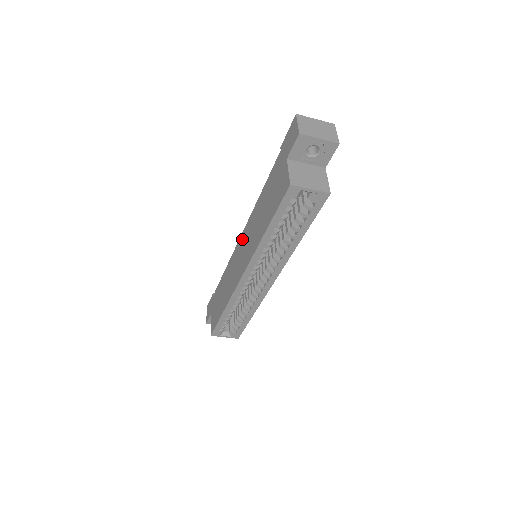
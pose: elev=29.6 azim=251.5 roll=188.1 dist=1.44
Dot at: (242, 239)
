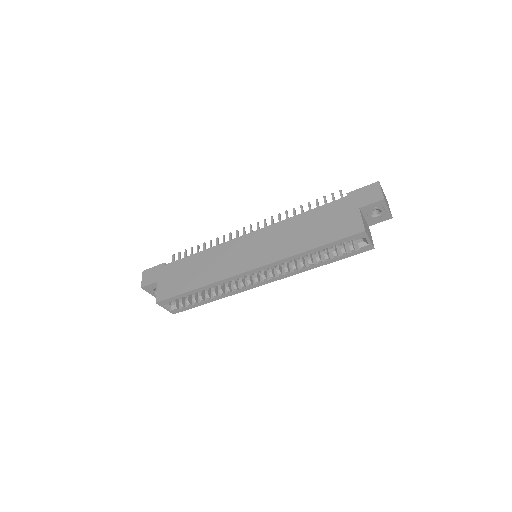
Dot at: (254, 237)
